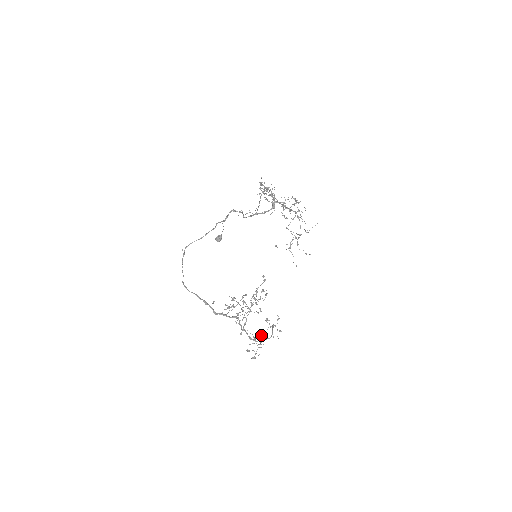
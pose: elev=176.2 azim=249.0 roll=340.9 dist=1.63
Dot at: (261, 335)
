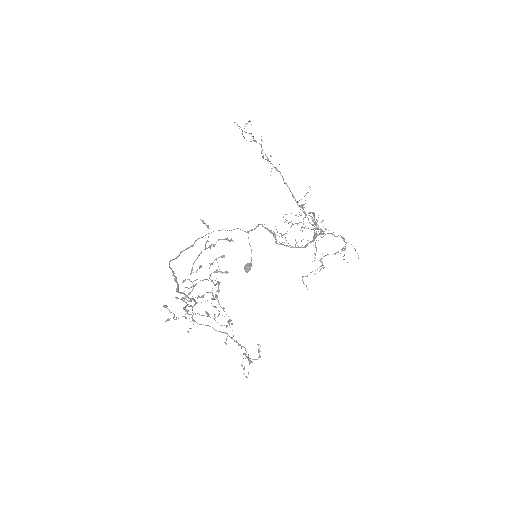
Dot at: (193, 299)
